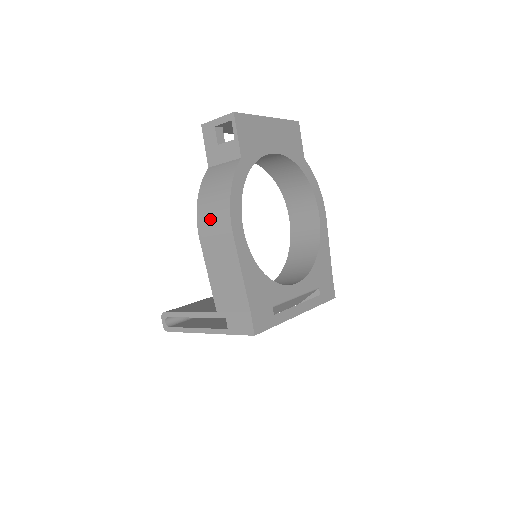
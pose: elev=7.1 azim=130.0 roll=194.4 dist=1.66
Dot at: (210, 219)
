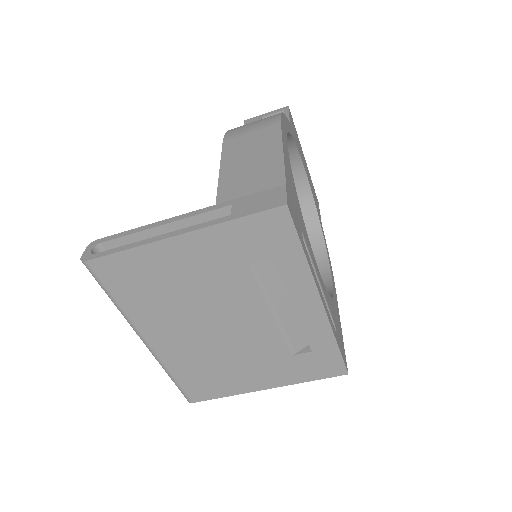
Dot at: (248, 126)
